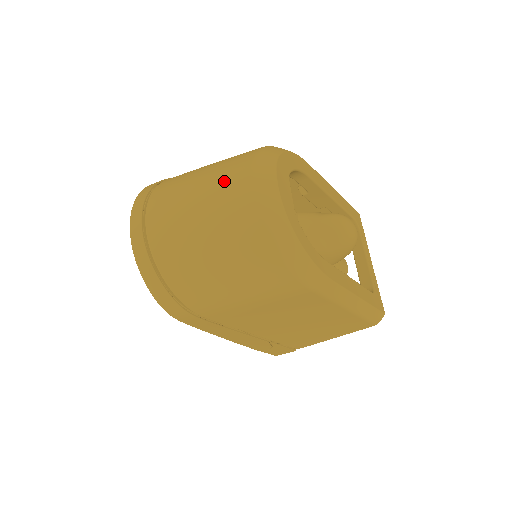
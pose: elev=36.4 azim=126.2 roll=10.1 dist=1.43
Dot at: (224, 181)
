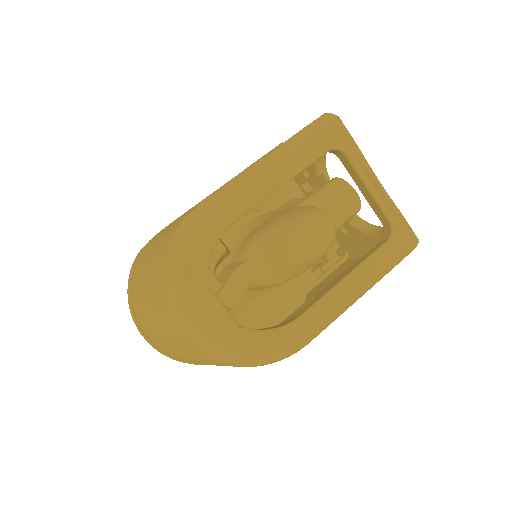
Dot at: (164, 326)
